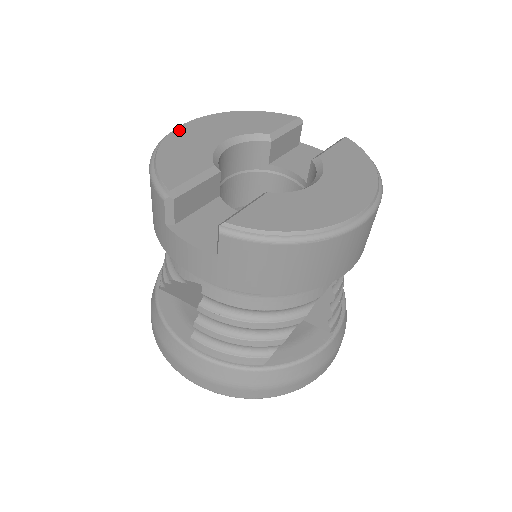
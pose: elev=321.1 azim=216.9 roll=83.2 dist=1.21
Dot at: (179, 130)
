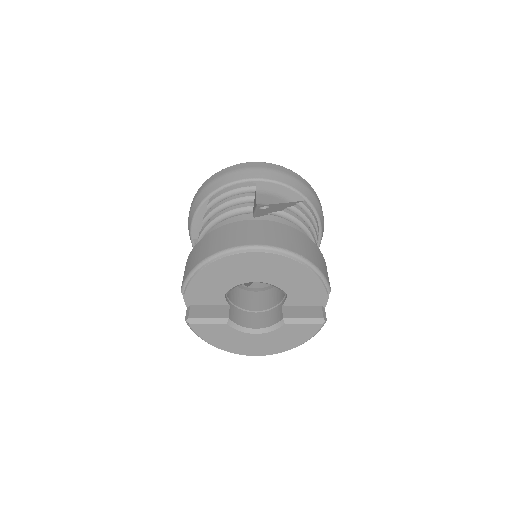
Dot at: (241, 256)
